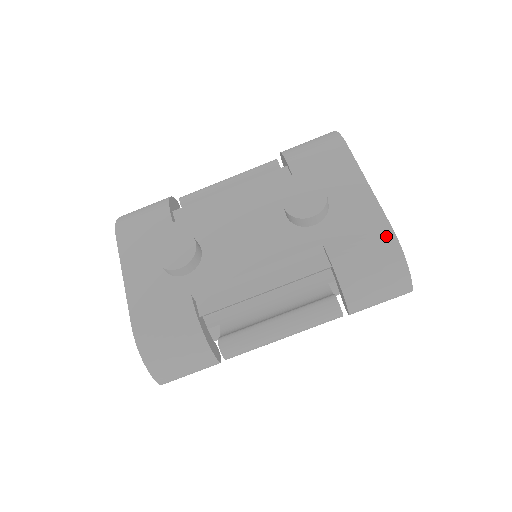
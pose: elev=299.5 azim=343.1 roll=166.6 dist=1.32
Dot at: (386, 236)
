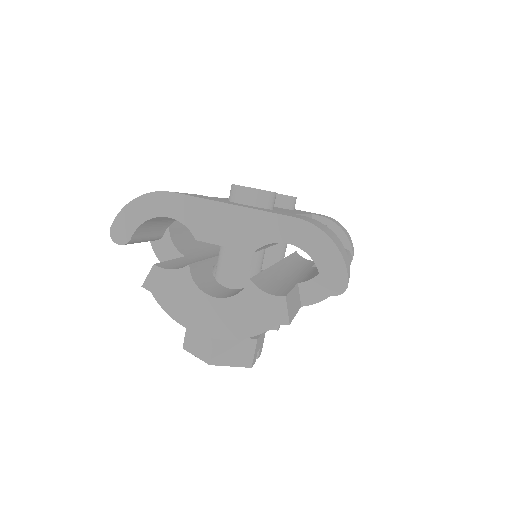
Dot at: occluded
